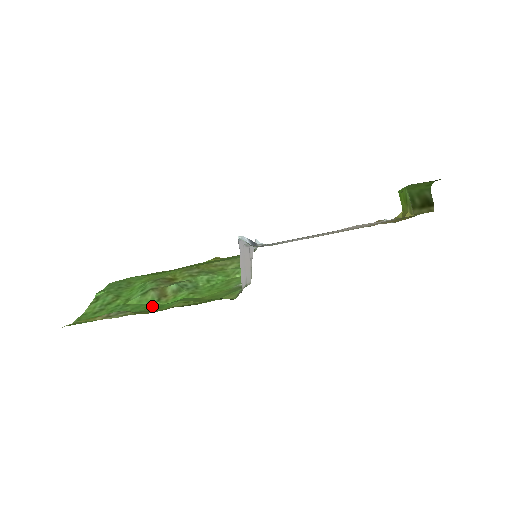
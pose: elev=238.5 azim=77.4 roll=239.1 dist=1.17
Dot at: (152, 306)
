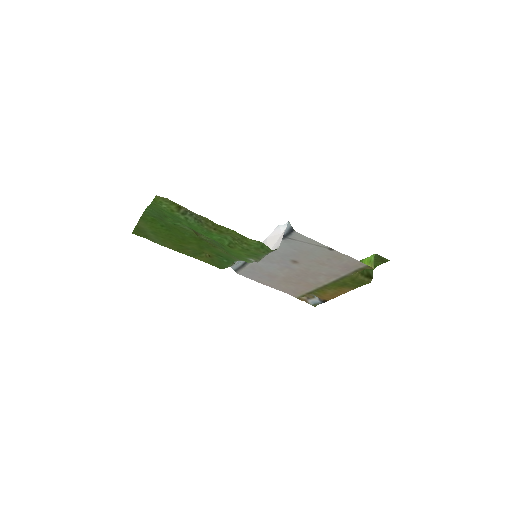
Dot at: (200, 231)
